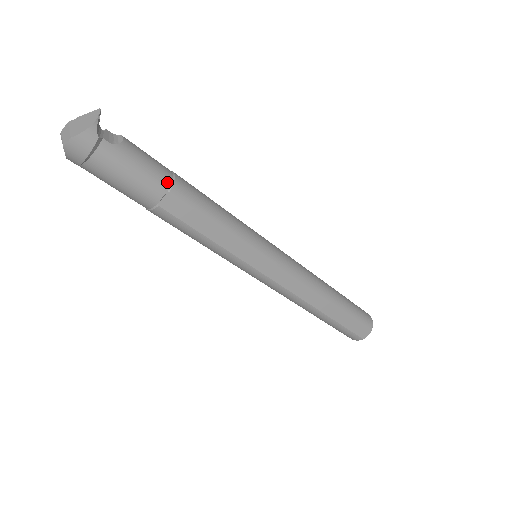
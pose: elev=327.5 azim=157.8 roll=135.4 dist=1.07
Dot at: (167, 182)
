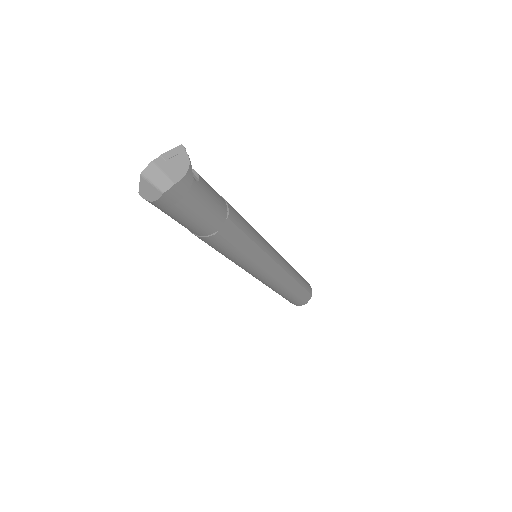
Dot at: (225, 209)
